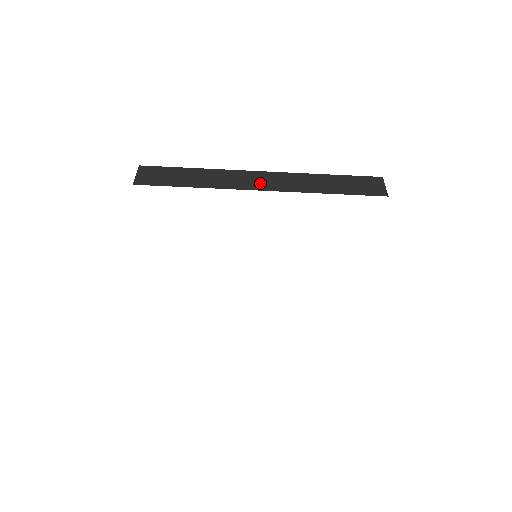
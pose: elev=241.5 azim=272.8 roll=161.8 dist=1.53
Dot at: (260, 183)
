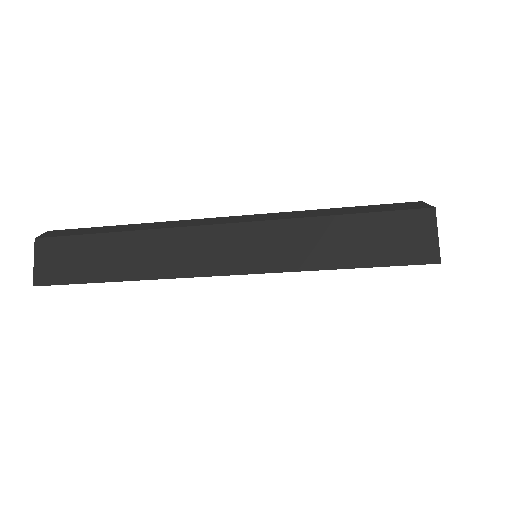
Dot at: (217, 257)
